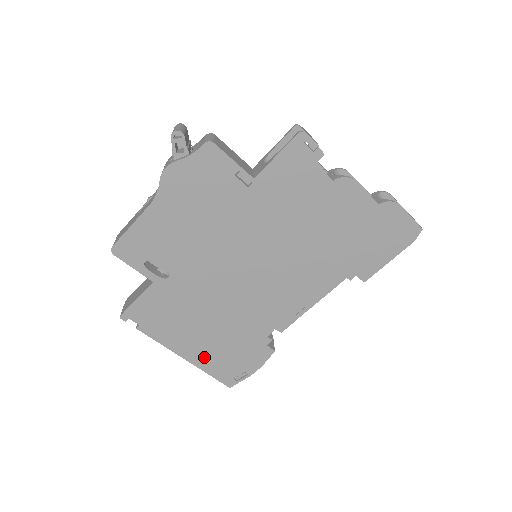
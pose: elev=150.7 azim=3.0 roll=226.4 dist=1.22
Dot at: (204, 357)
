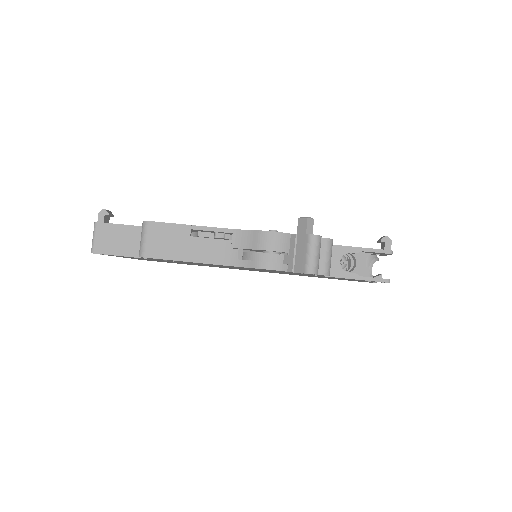
Dot at: (142, 259)
